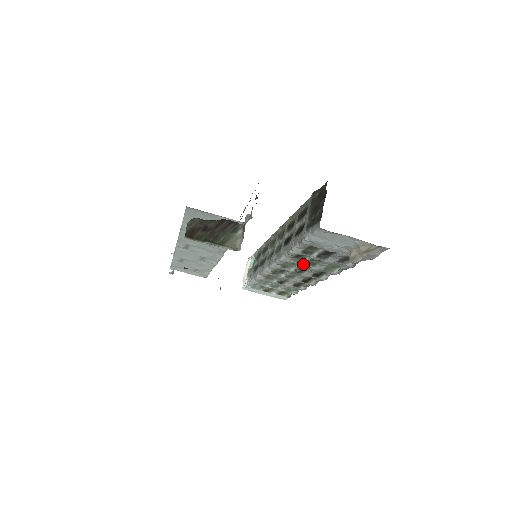
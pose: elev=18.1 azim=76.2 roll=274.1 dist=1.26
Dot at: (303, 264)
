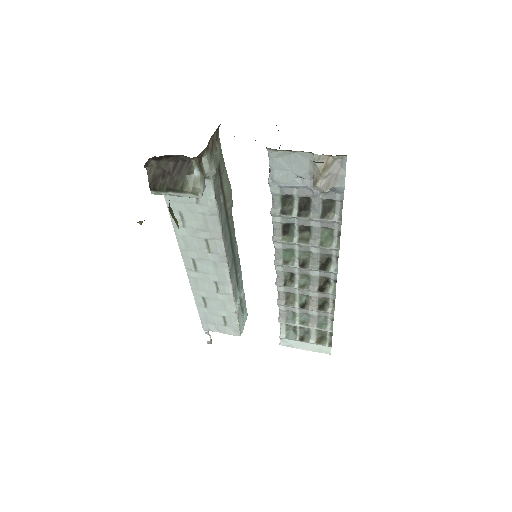
Dot at: (297, 243)
